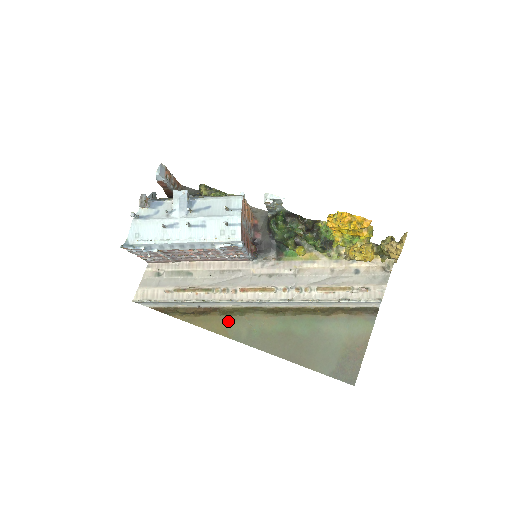
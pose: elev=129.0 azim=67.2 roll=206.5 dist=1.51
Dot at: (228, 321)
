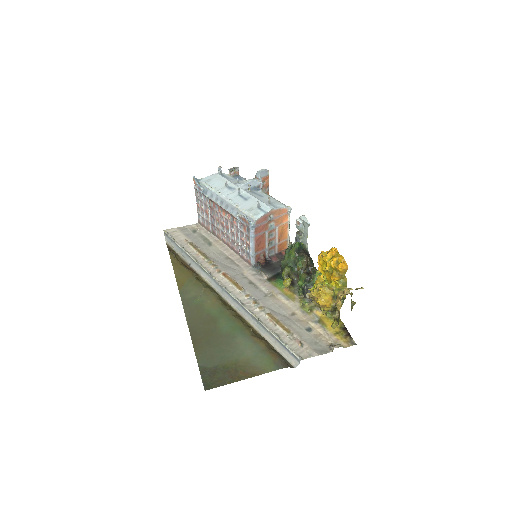
Dot at: (192, 282)
